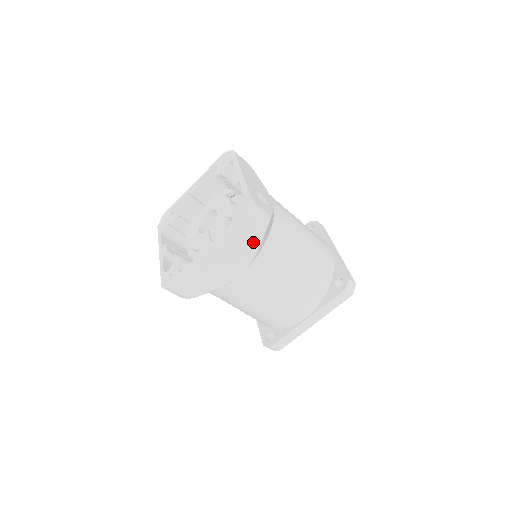
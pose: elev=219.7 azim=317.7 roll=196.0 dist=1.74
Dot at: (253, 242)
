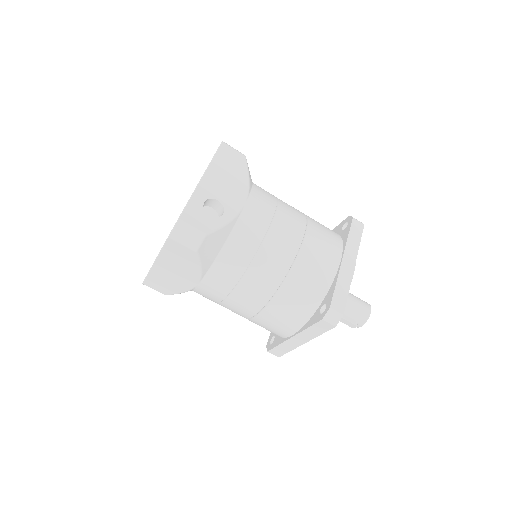
Dot at: (191, 259)
